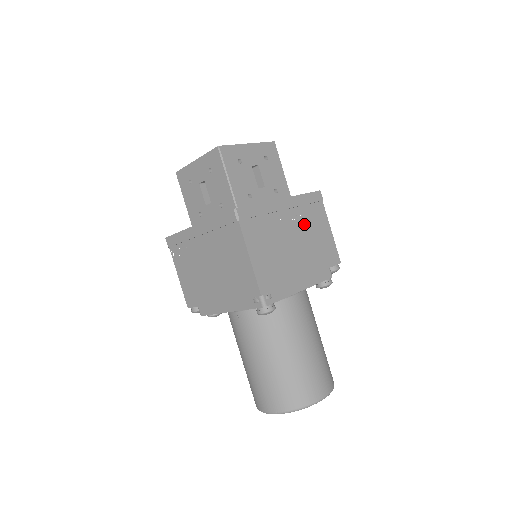
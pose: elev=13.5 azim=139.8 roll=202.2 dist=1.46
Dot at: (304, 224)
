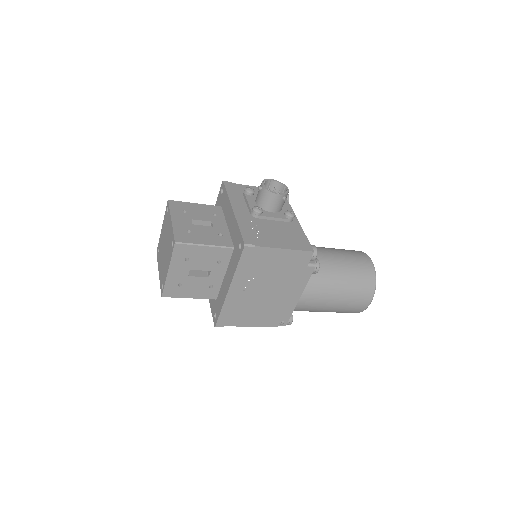
Dot at: (260, 275)
